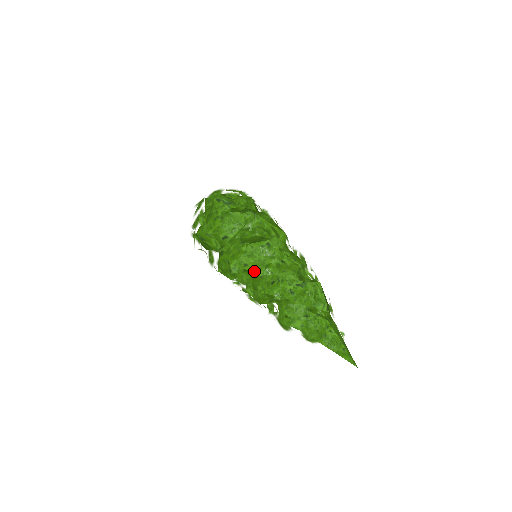
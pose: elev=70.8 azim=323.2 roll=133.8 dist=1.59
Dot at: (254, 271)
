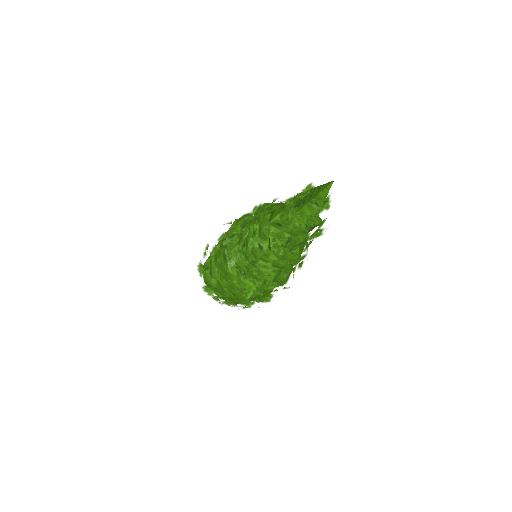
Dot at: occluded
